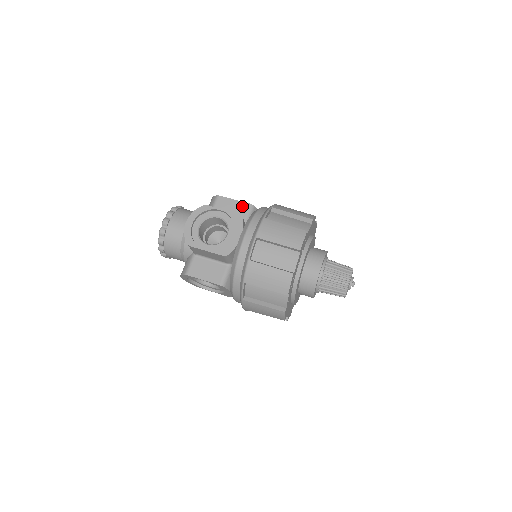
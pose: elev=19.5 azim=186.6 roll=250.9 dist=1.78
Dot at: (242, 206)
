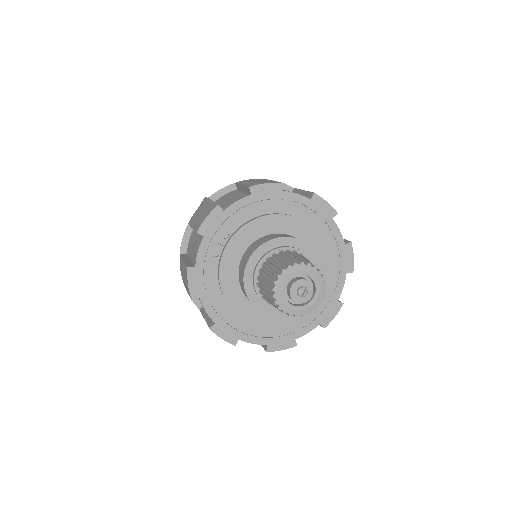
Dot at: occluded
